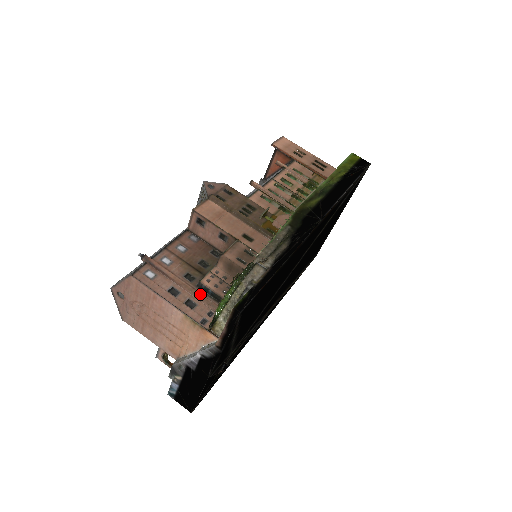
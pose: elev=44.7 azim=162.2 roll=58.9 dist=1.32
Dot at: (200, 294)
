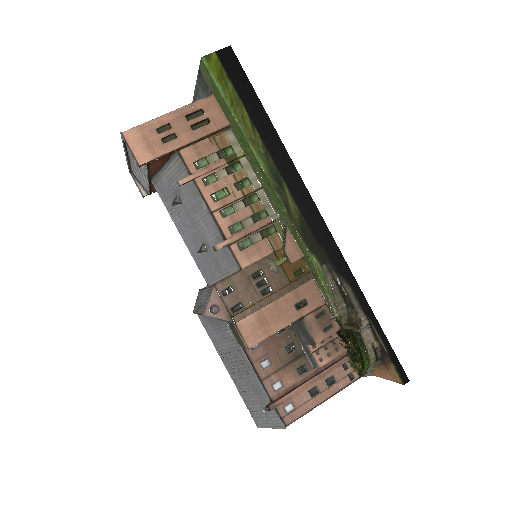
Dot at: (327, 370)
